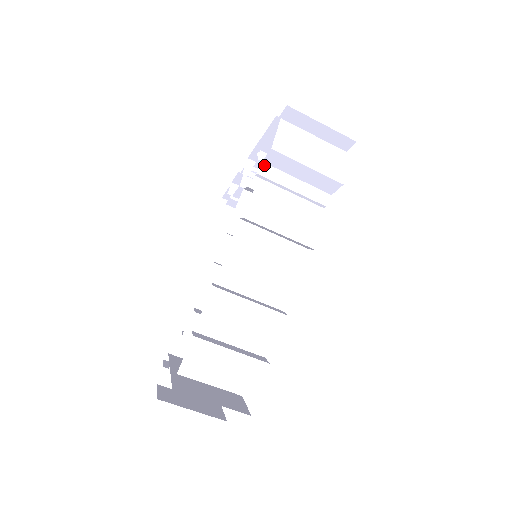
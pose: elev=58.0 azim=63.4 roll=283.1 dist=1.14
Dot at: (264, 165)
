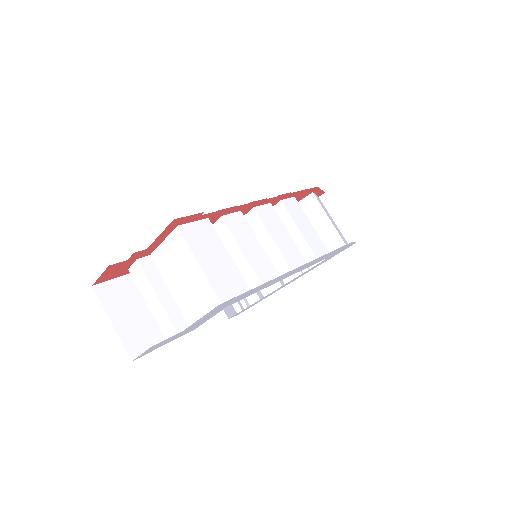
Dot at: occluded
